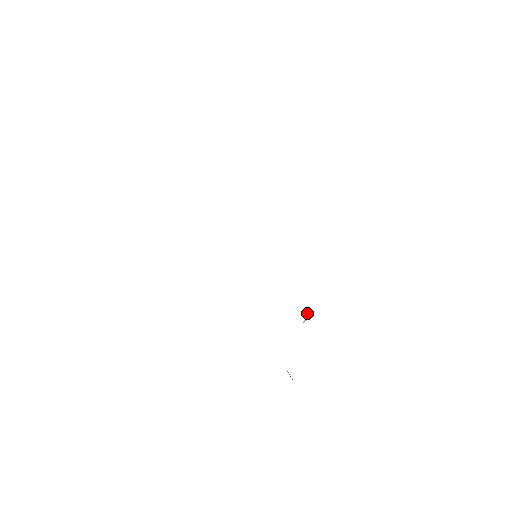
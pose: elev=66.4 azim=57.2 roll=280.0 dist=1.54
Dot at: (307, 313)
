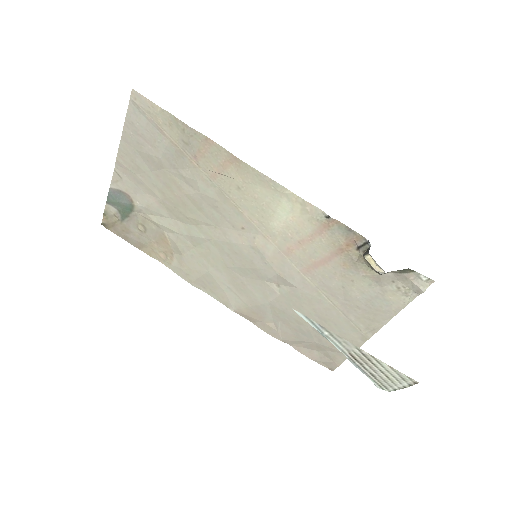
Dot at: (363, 254)
